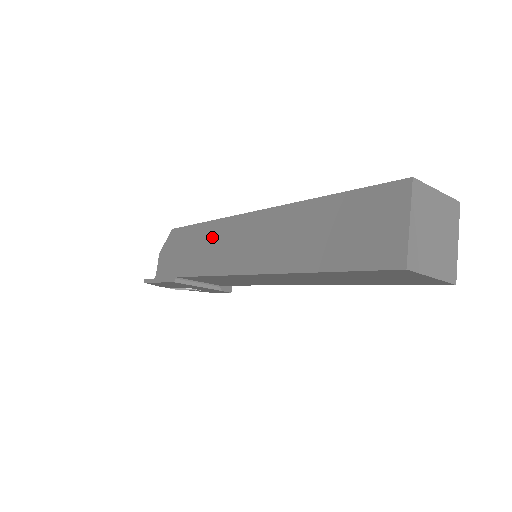
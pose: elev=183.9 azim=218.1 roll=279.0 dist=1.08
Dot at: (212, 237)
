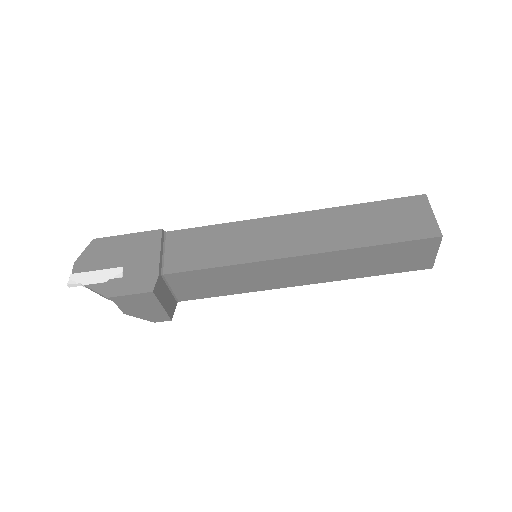
Dot at: occluded
